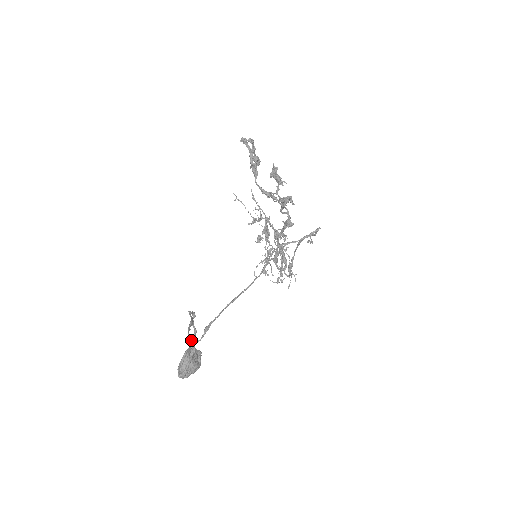
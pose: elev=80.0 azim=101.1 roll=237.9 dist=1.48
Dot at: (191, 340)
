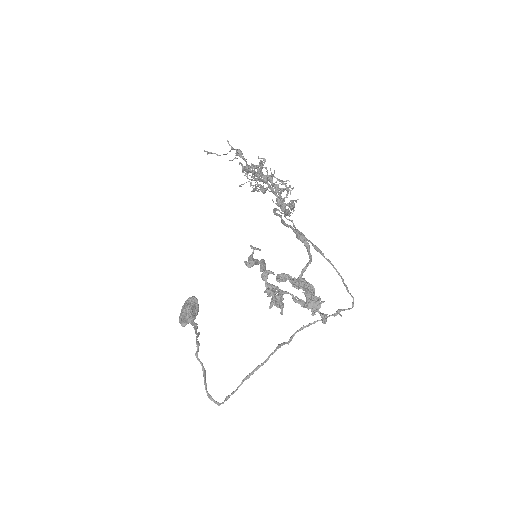
Dot at: (212, 400)
